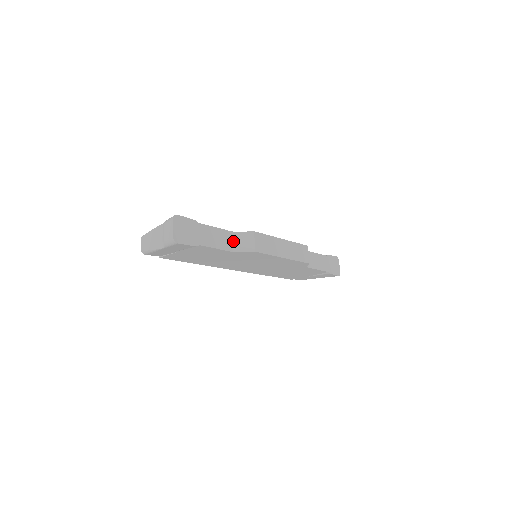
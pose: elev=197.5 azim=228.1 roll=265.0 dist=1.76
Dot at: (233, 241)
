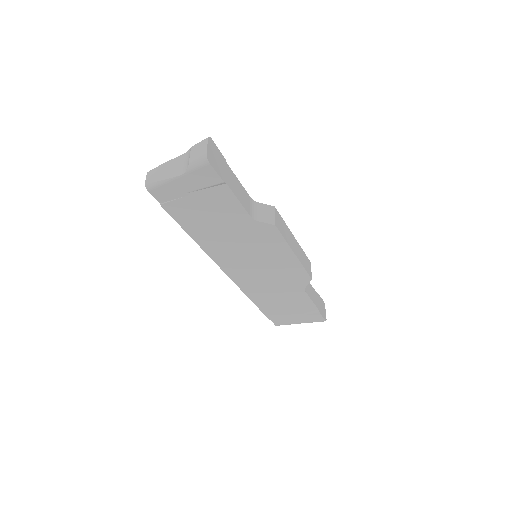
Dot at: (252, 208)
